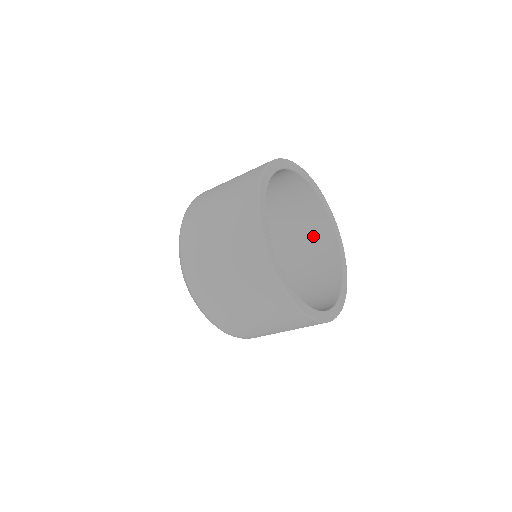
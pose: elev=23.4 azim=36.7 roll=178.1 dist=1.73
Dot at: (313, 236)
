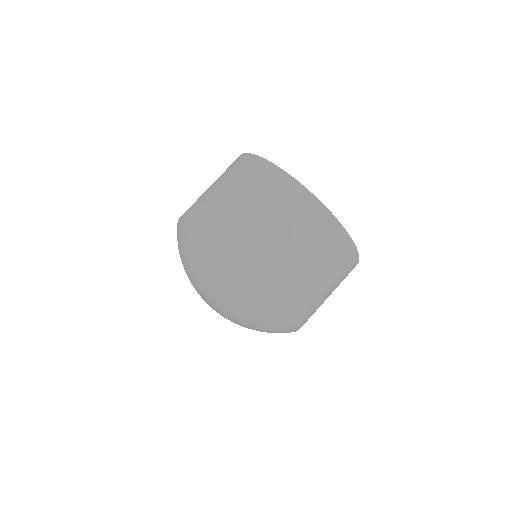
Dot at: occluded
